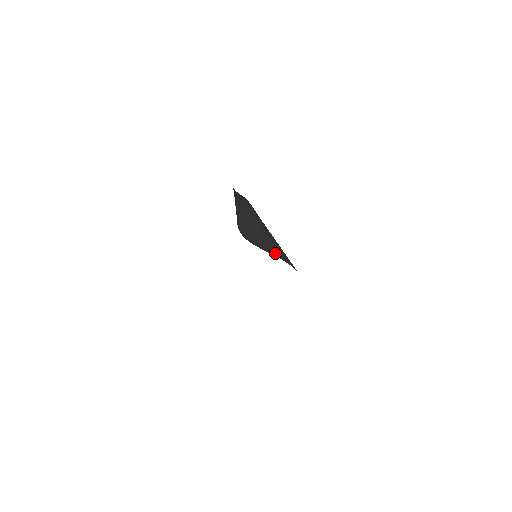
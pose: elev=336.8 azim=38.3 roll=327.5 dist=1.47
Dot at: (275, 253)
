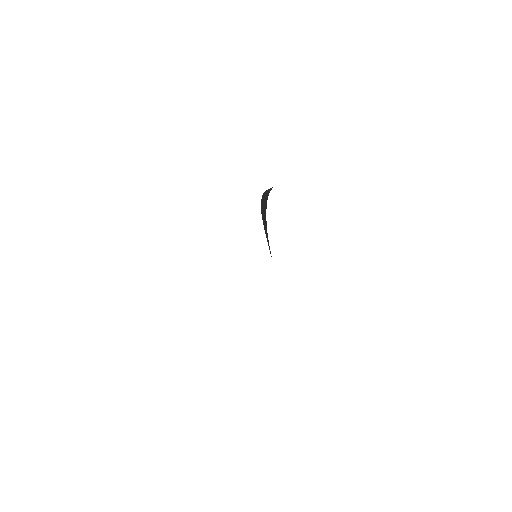
Dot at: occluded
